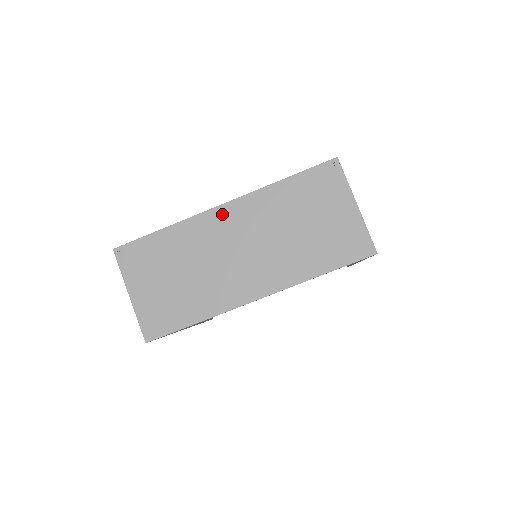
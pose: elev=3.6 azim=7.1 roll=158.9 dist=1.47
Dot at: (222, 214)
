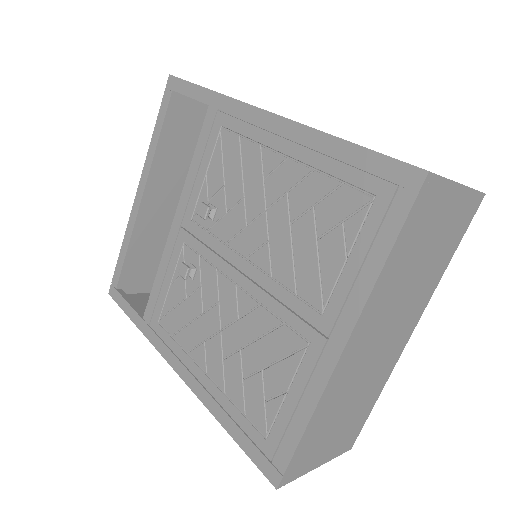
Dot at: (349, 353)
